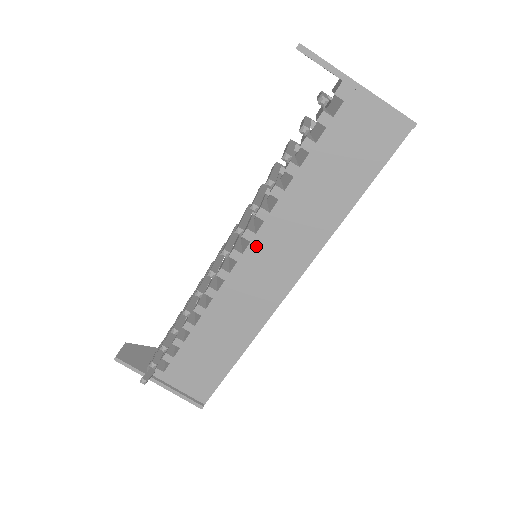
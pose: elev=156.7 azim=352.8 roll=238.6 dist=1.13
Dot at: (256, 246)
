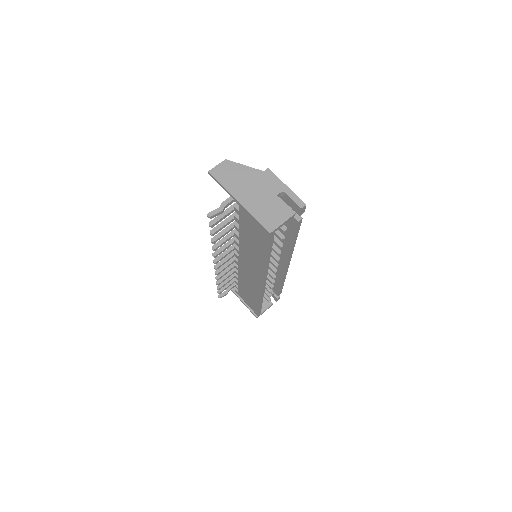
Dot at: (241, 257)
